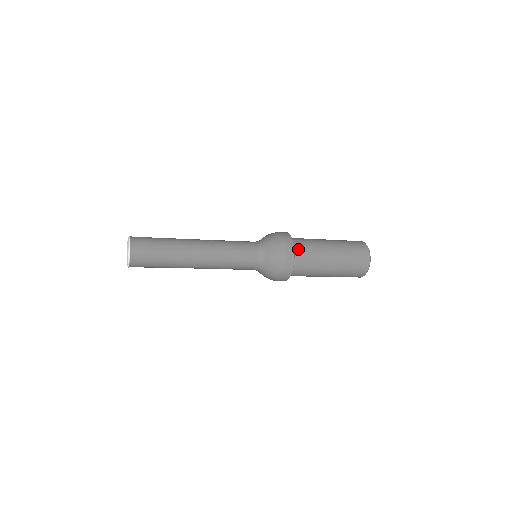
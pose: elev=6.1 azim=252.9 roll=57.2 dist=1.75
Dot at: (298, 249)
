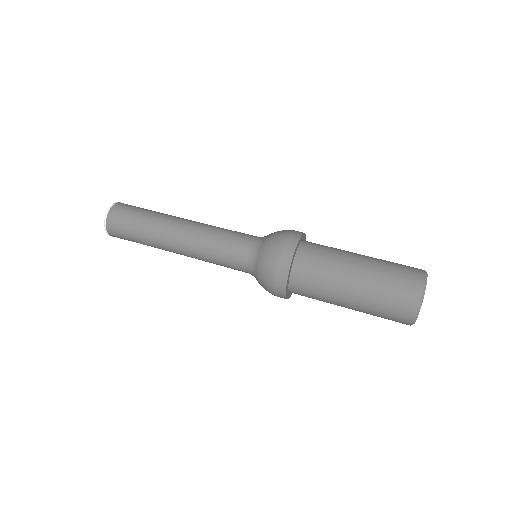
Dot at: (301, 268)
